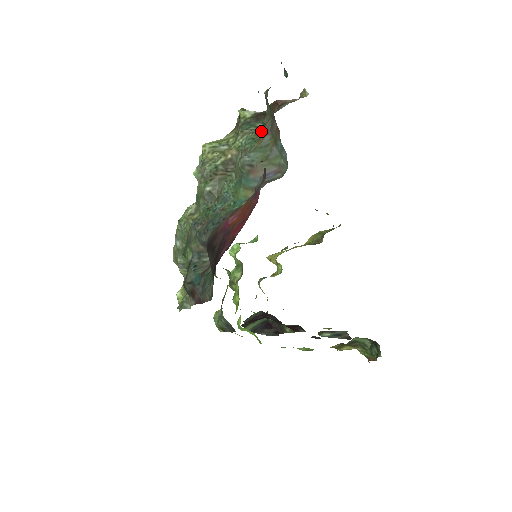
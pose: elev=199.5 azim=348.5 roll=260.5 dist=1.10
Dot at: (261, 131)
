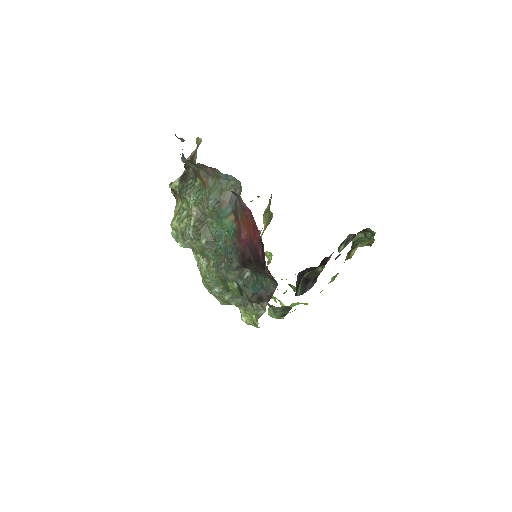
Dot at: (199, 182)
